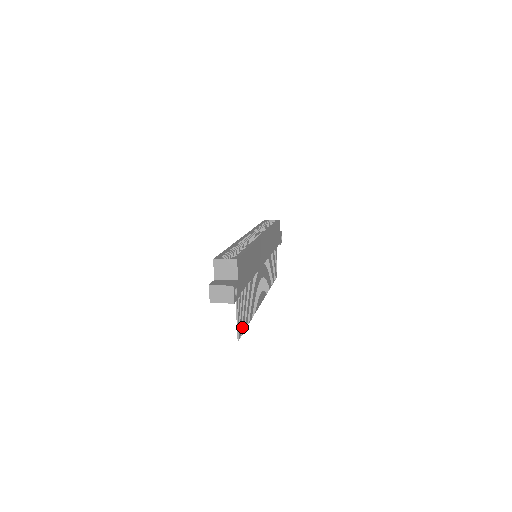
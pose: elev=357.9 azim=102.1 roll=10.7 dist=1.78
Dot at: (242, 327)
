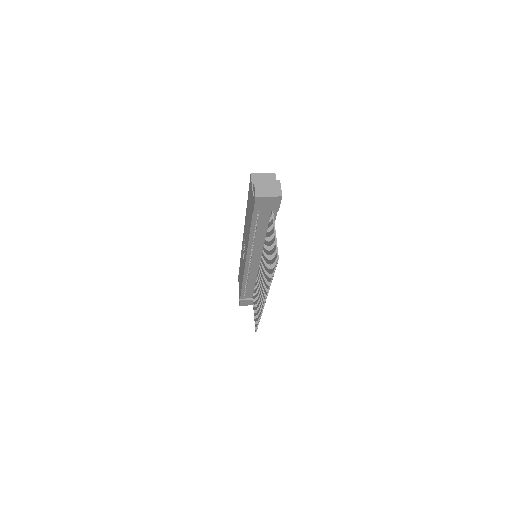
Dot at: (274, 261)
